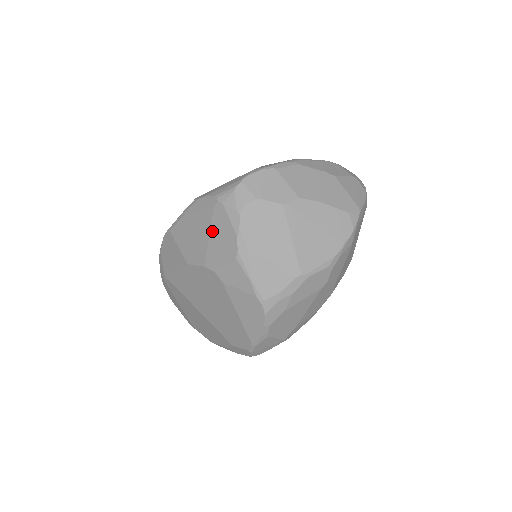
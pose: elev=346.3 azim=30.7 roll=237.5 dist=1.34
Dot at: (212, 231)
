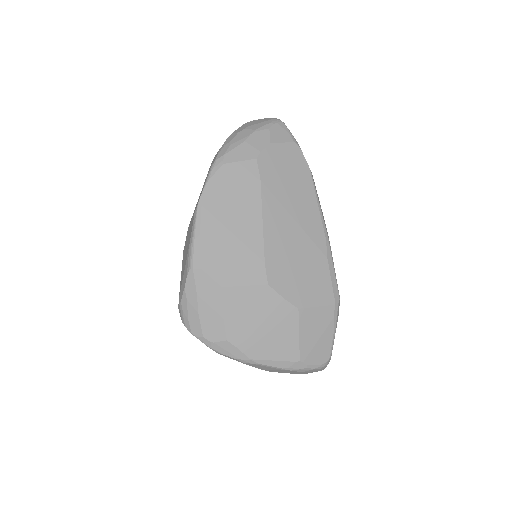
Dot at: occluded
